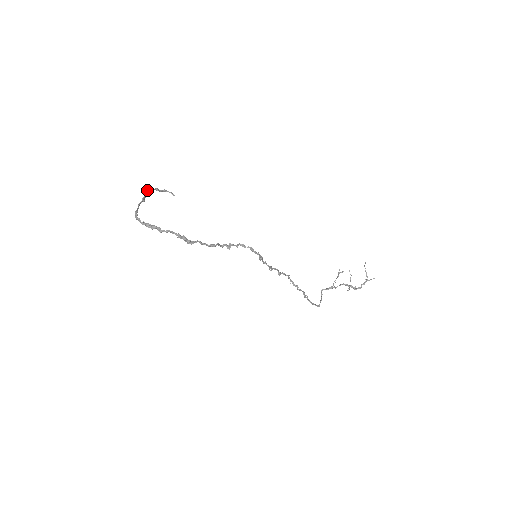
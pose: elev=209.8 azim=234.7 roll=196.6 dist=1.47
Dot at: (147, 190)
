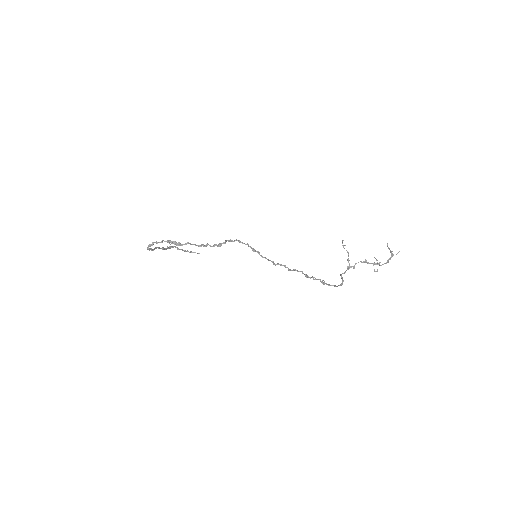
Dot at: (169, 246)
